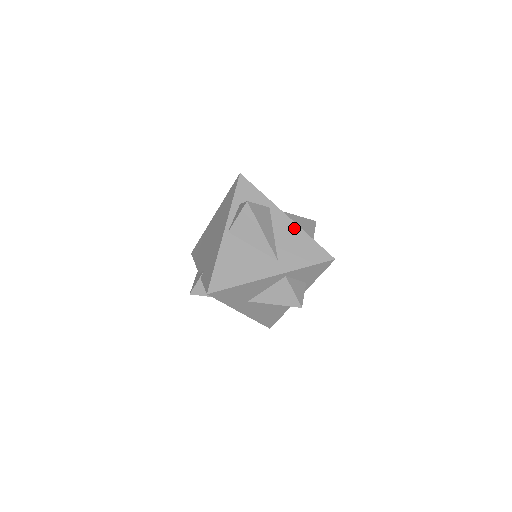
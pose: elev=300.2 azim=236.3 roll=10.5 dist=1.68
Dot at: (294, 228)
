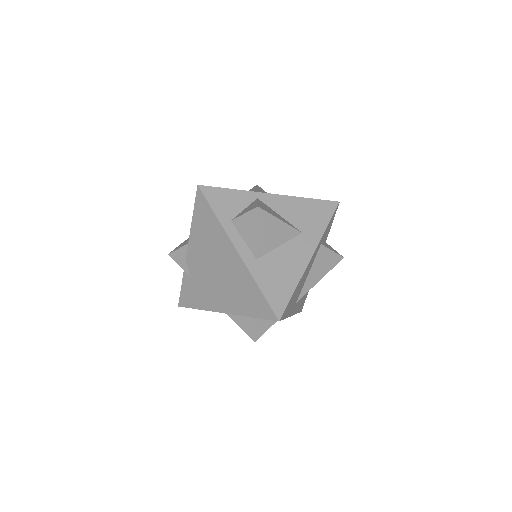
Dot at: occluded
